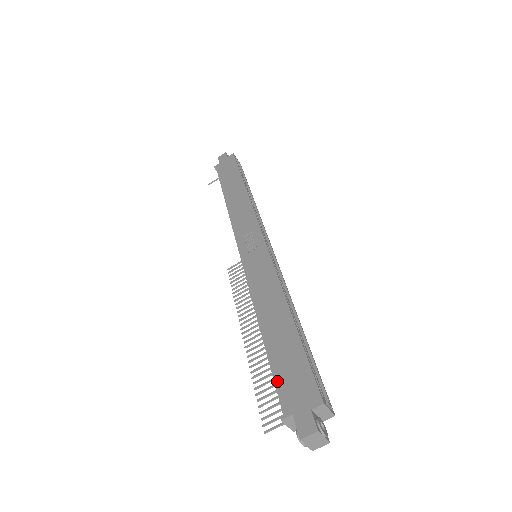
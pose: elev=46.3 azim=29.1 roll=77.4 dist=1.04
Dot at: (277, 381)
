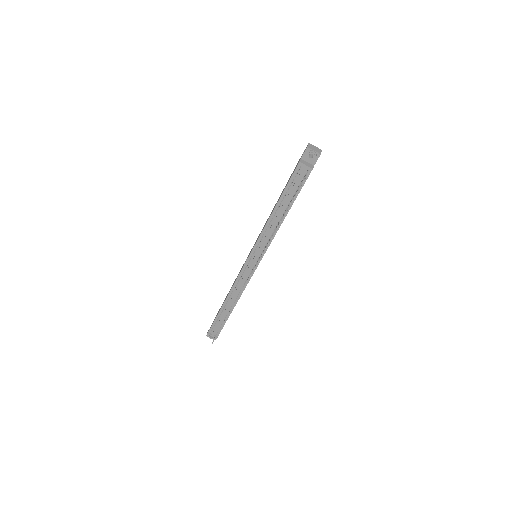
Dot at: (290, 178)
